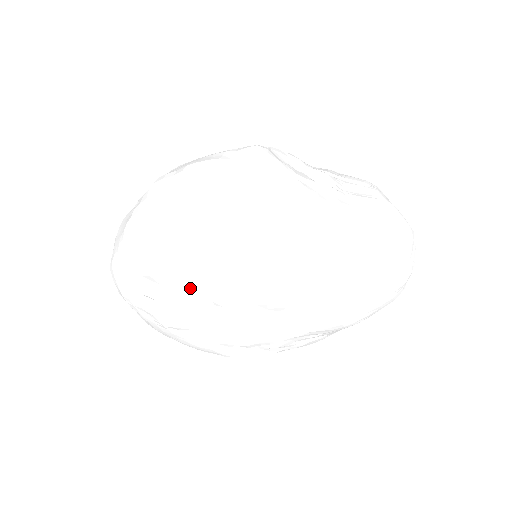
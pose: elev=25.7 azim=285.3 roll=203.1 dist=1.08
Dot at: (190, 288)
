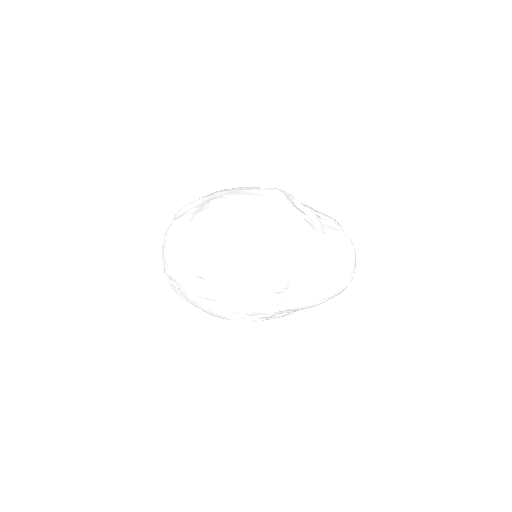
Dot at: (229, 274)
